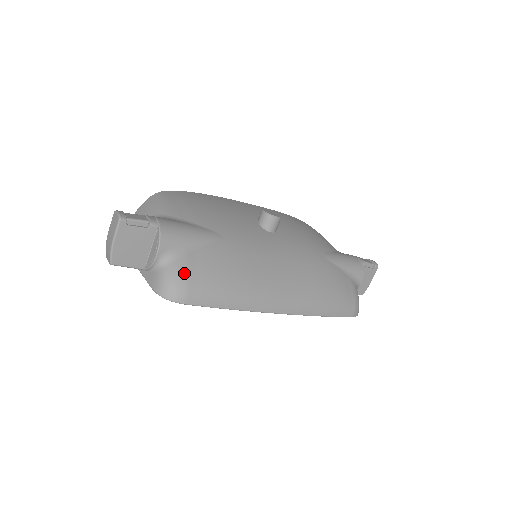
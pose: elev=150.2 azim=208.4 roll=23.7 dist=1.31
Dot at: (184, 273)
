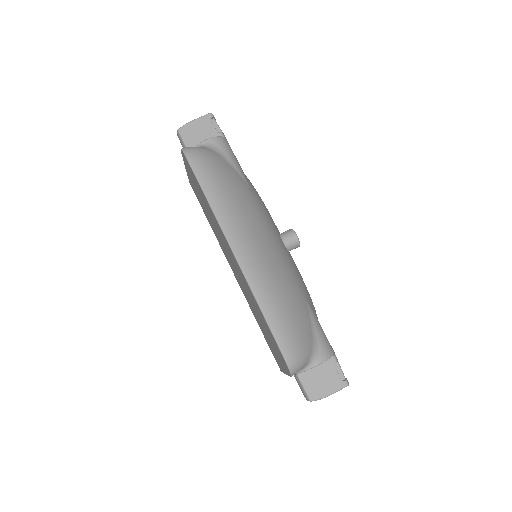
Dot at: (208, 154)
